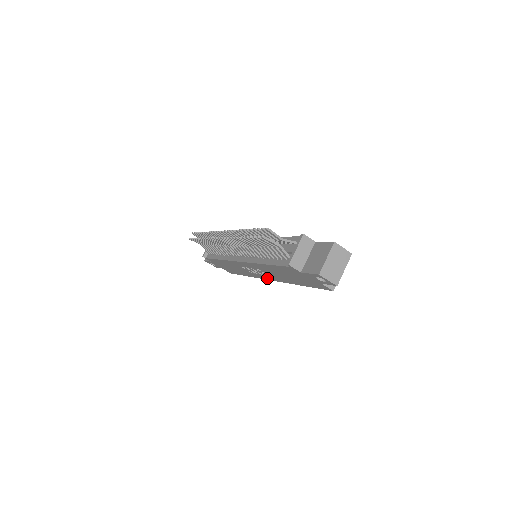
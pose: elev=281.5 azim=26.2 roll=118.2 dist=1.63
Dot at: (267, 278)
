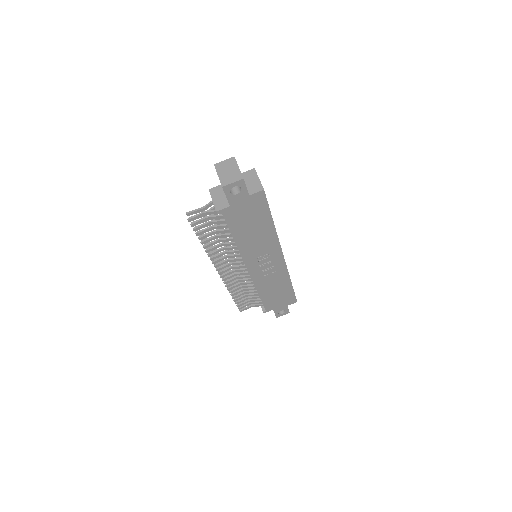
Dot at: (280, 259)
